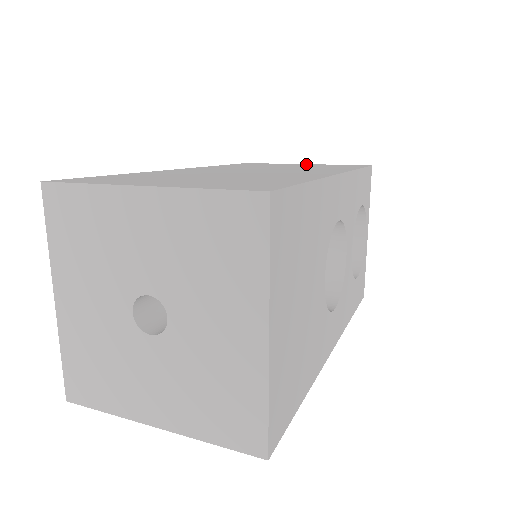
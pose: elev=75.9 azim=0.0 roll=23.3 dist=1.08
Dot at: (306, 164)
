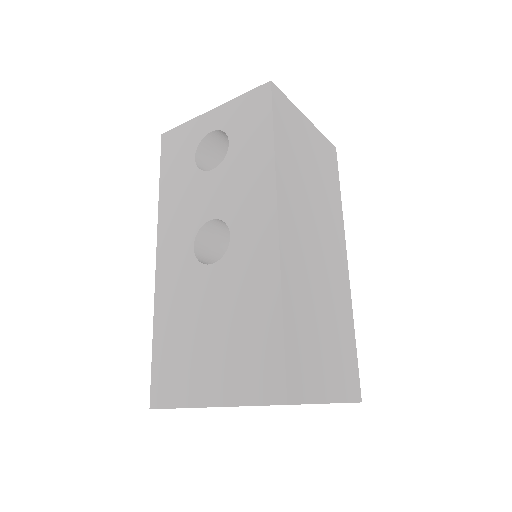
Dot at: (310, 126)
